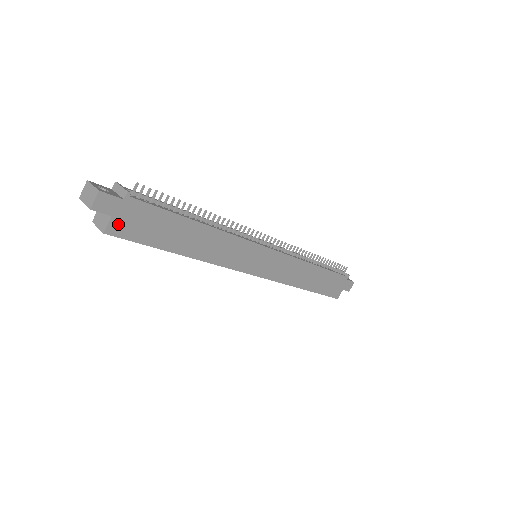
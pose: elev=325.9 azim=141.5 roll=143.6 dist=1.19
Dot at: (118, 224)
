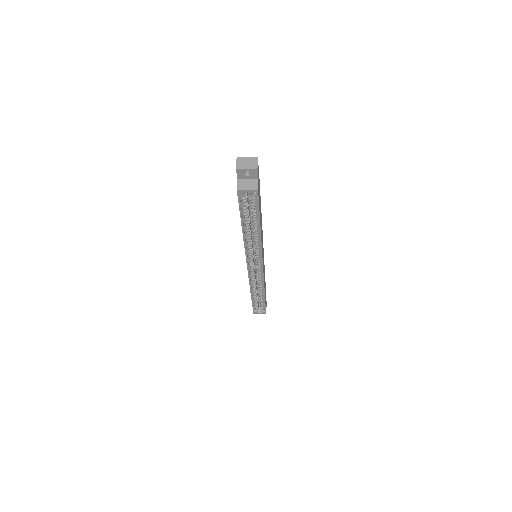
Dot at: (258, 187)
